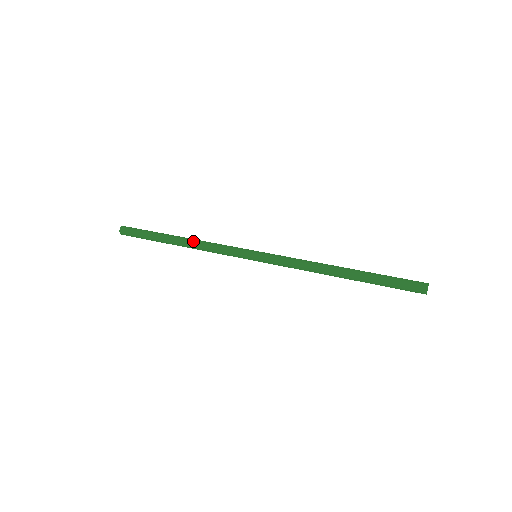
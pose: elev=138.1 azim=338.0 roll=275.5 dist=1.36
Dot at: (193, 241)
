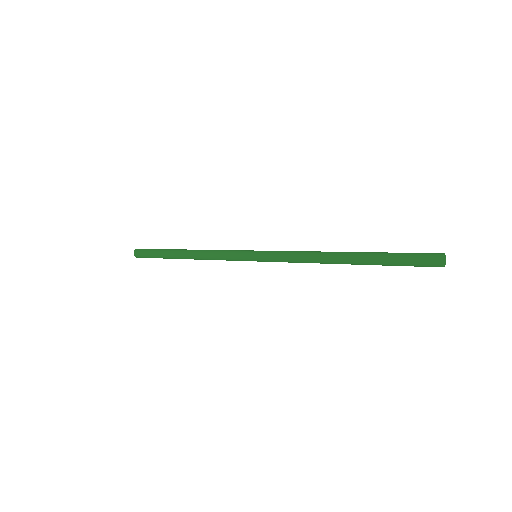
Dot at: (195, 254)
